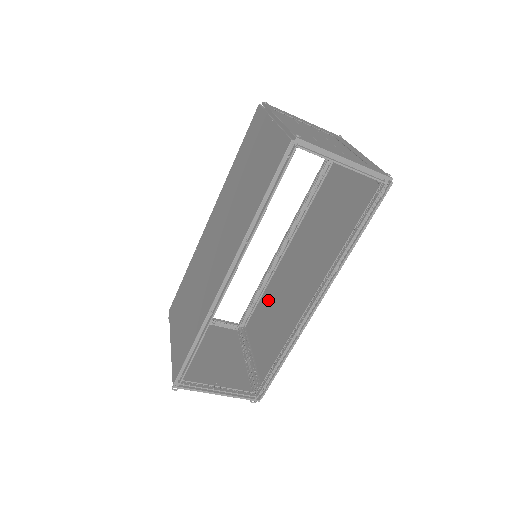
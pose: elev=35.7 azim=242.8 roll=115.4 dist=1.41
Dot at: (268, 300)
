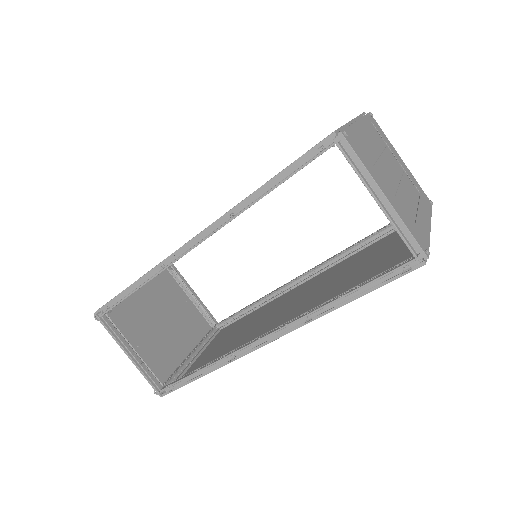
Dot at: (251, 317)
